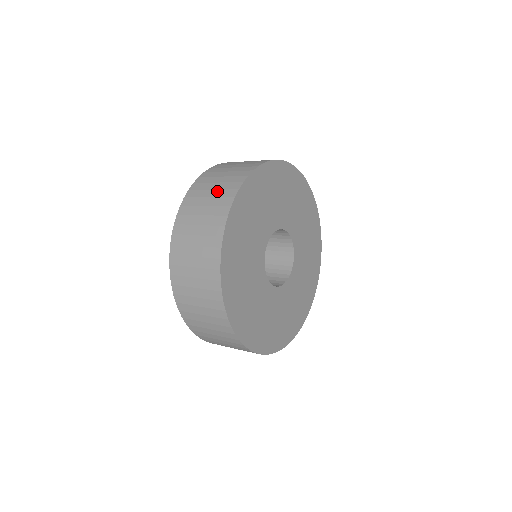
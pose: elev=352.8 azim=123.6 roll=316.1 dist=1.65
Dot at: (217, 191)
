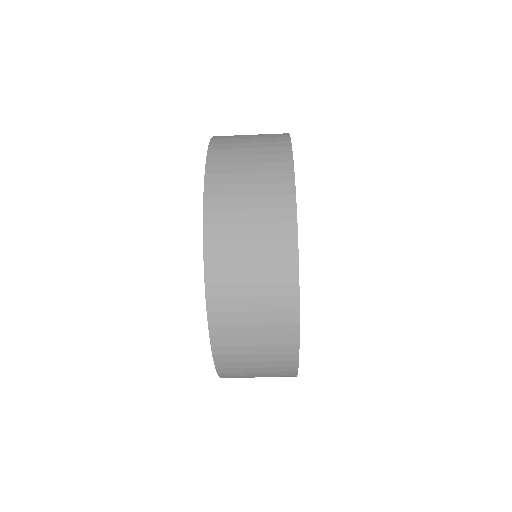
Dot at: occluded
